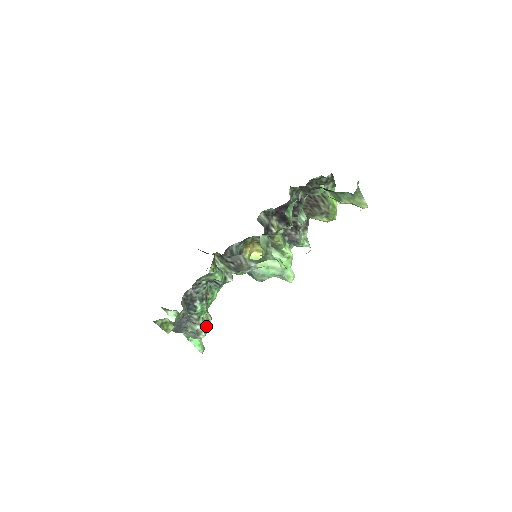
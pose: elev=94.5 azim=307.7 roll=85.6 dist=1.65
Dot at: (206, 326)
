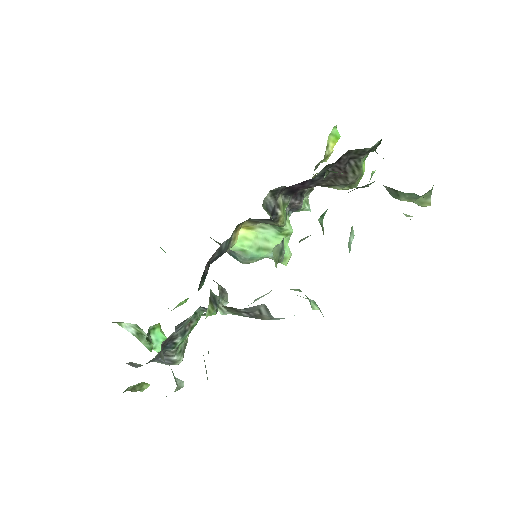
Dot at: (183, 350)
